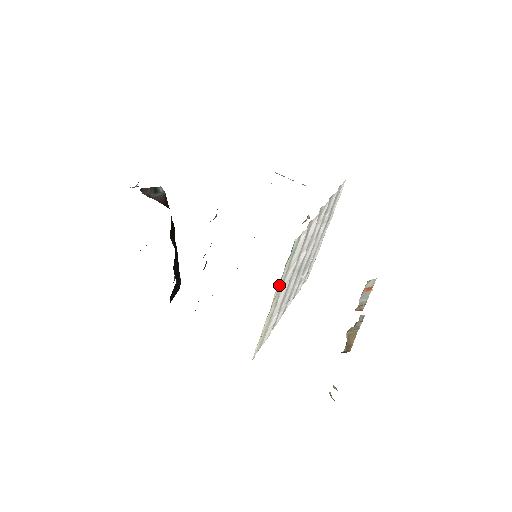
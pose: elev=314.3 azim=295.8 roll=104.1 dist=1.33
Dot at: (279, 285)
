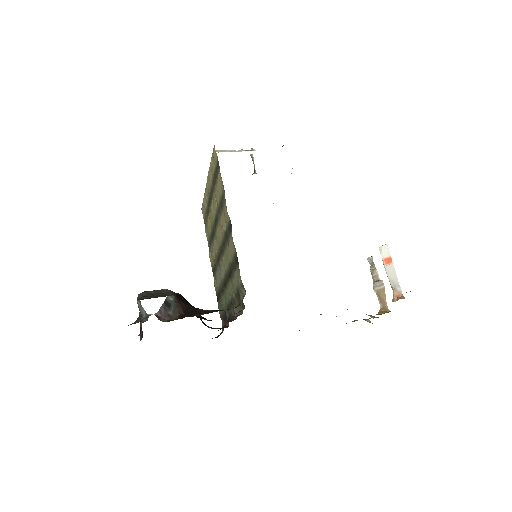
Dot at: occluded
